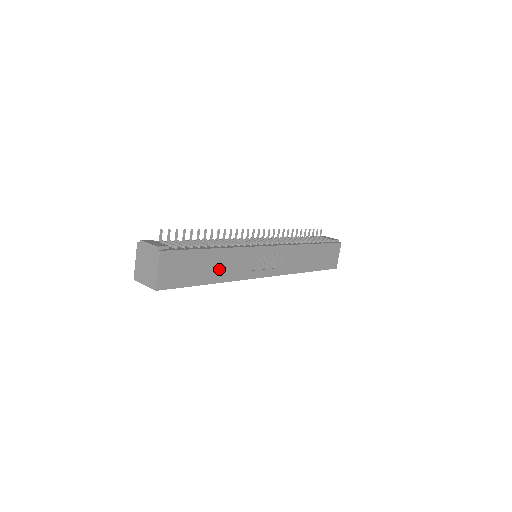
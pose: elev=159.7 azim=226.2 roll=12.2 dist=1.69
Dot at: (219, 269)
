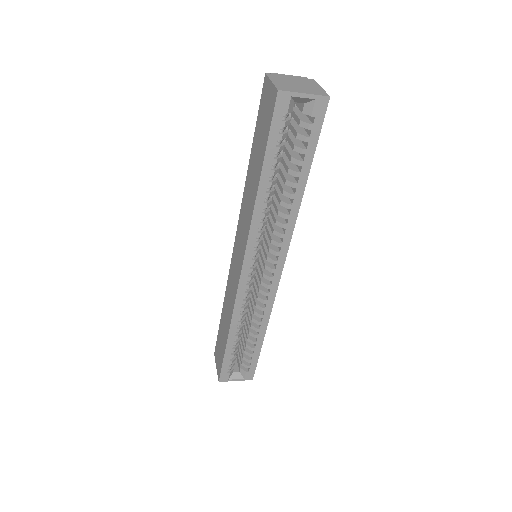
Dot at: occluded
